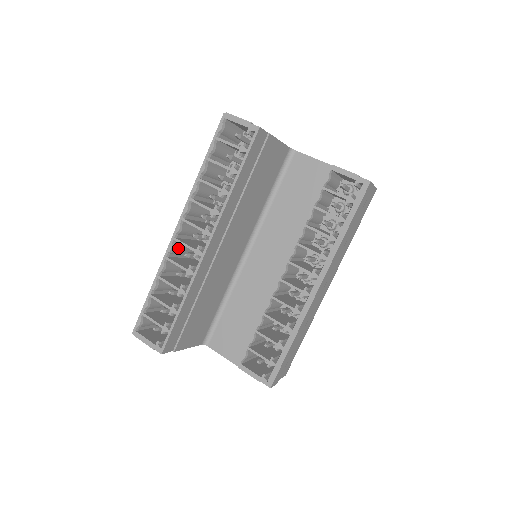
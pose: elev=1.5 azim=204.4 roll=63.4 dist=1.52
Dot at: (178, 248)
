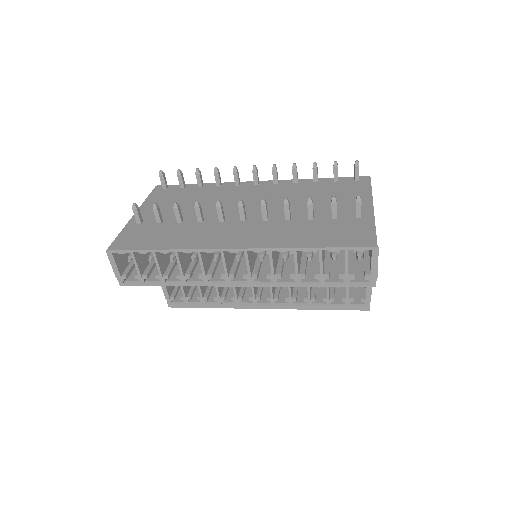
Dot at: occluded
